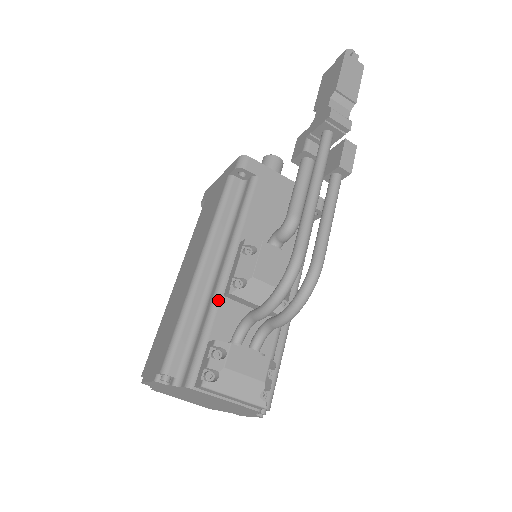
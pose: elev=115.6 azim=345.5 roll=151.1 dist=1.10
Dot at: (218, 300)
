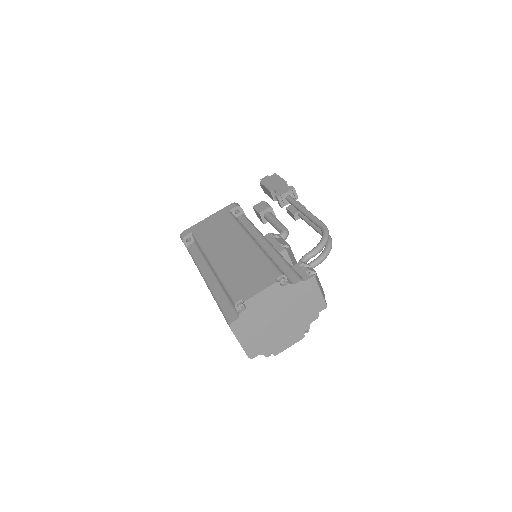
Dot at: (279, 253)
